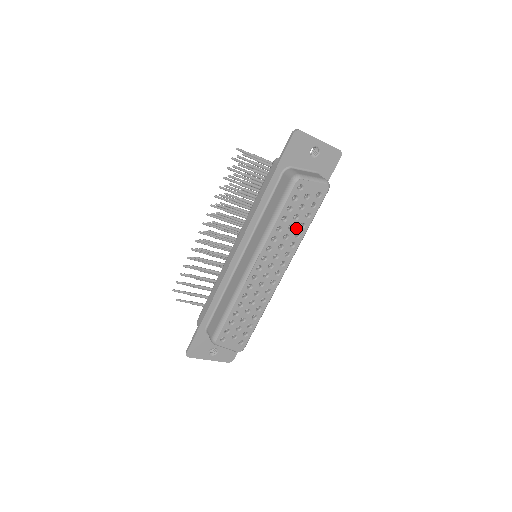
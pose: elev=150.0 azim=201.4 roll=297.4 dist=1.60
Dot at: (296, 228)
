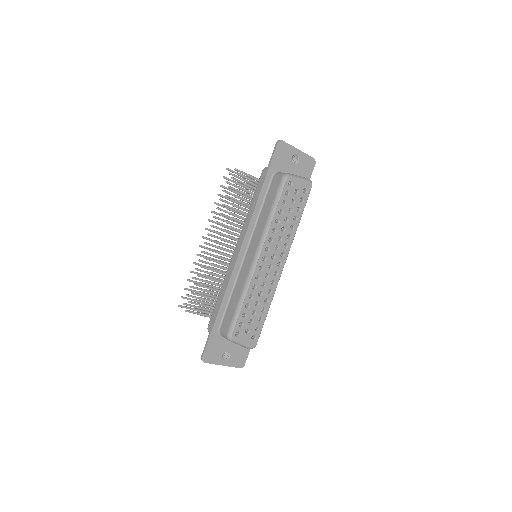
Dot at: (290, 221)
